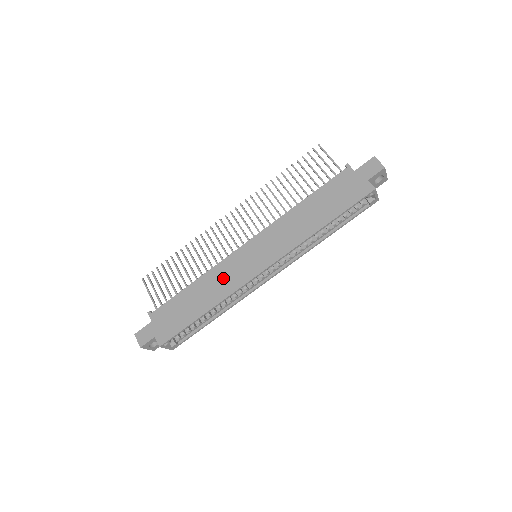
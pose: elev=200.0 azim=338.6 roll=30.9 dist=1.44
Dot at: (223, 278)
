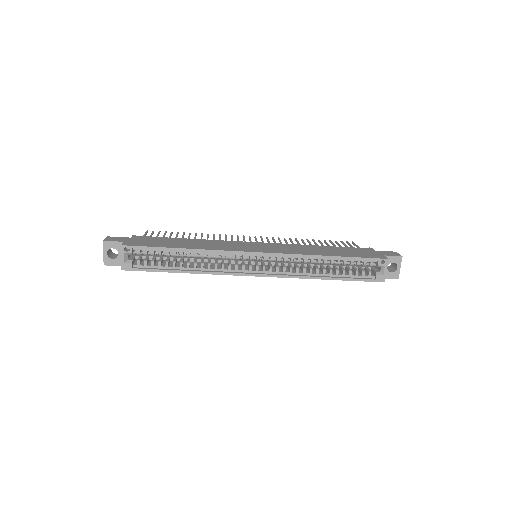
Dot at: (219, 244)
